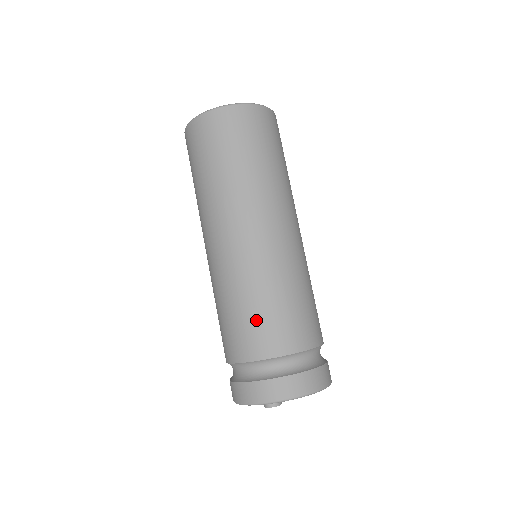
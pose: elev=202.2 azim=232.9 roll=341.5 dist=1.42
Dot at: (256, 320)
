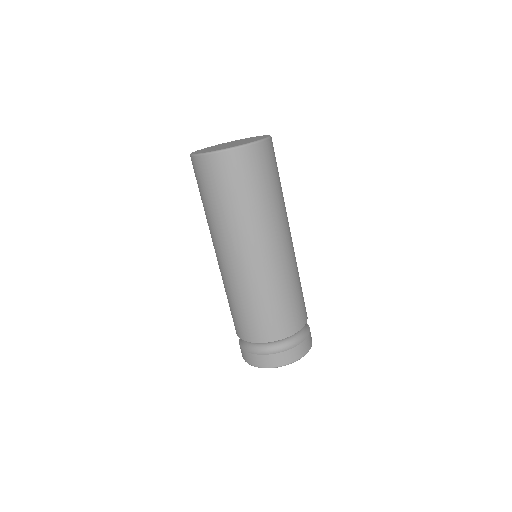
Dot at: (246, 318)
